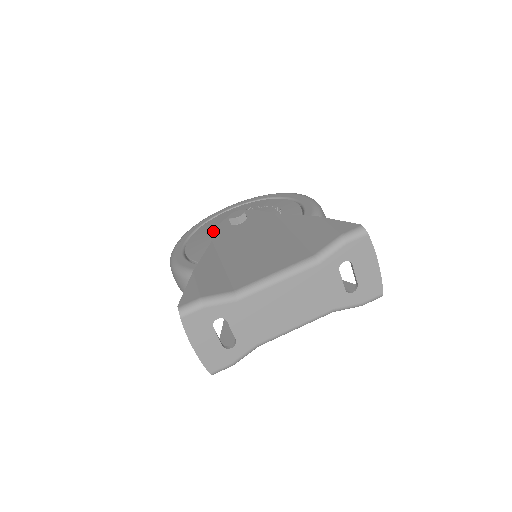
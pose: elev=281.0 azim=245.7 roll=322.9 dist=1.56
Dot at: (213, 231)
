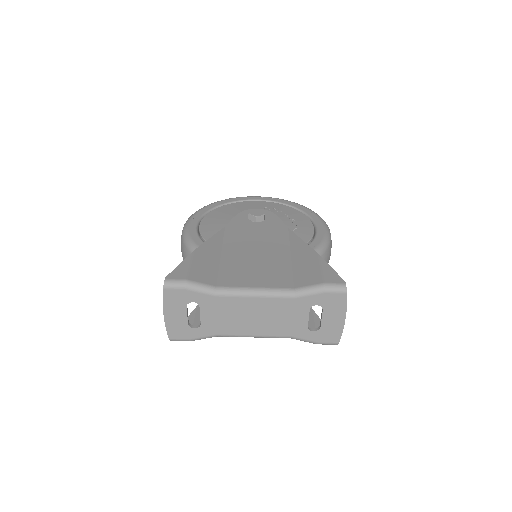
Dot at: (232, 216)
